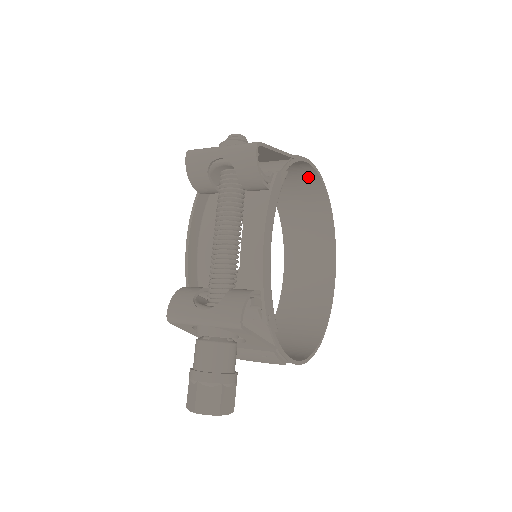
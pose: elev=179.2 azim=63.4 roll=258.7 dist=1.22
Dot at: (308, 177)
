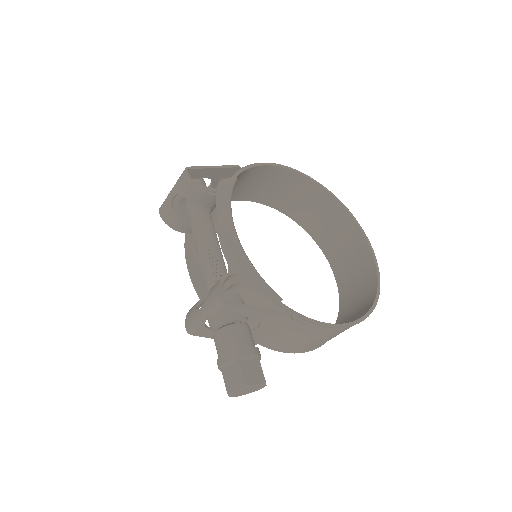
Dot at: (287, 178)
